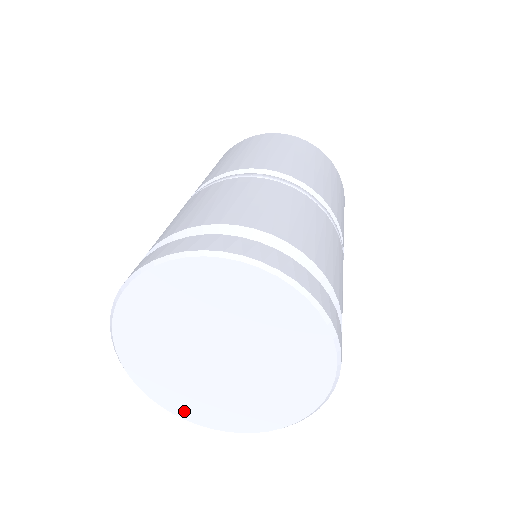
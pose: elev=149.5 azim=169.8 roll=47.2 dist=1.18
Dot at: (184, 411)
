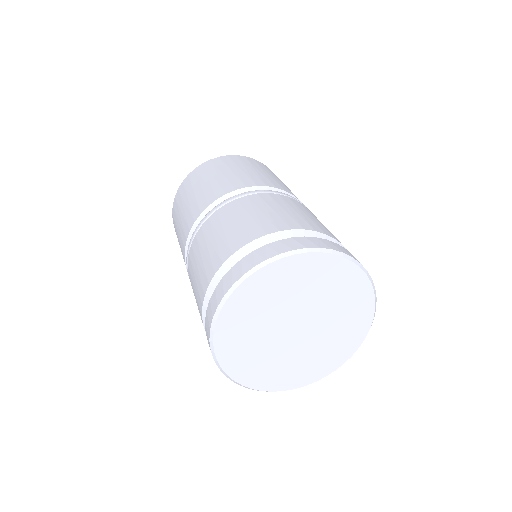
Dot at: (247, 378)
